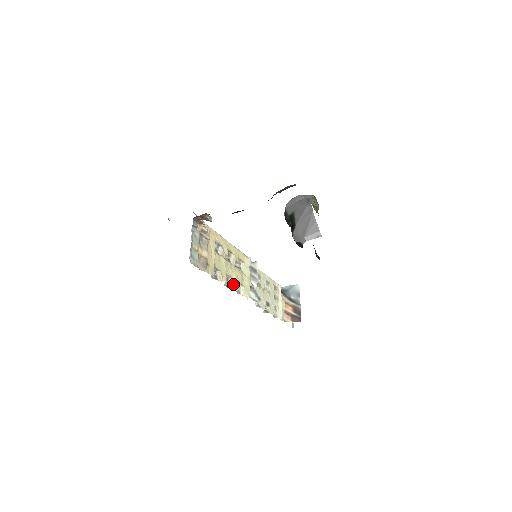
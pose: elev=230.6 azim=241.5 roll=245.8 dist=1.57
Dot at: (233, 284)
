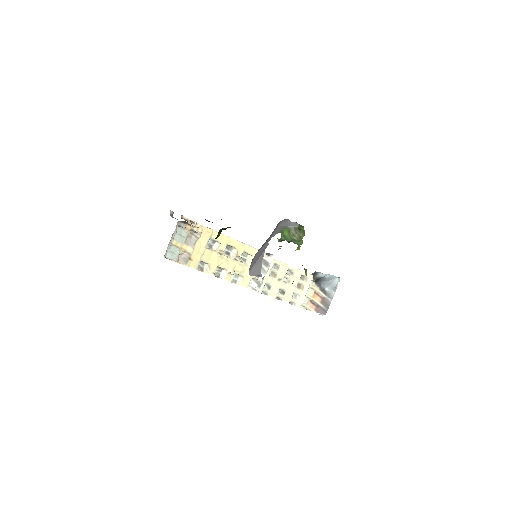
Dot at: (226, 275)
